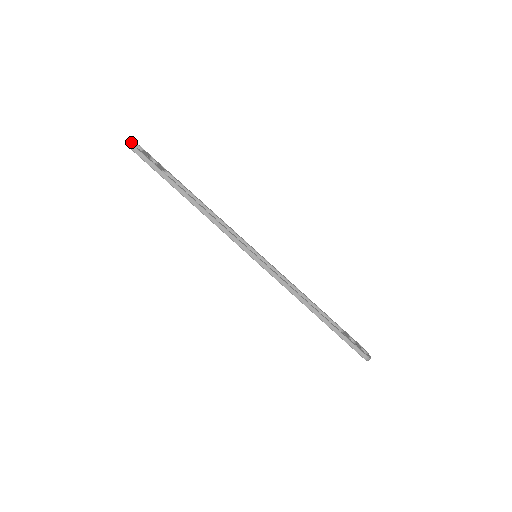
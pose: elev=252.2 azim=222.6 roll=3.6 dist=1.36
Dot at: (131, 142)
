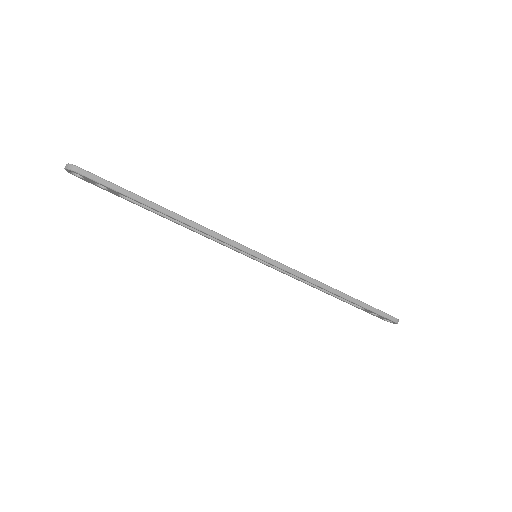
Dot at: occluded
